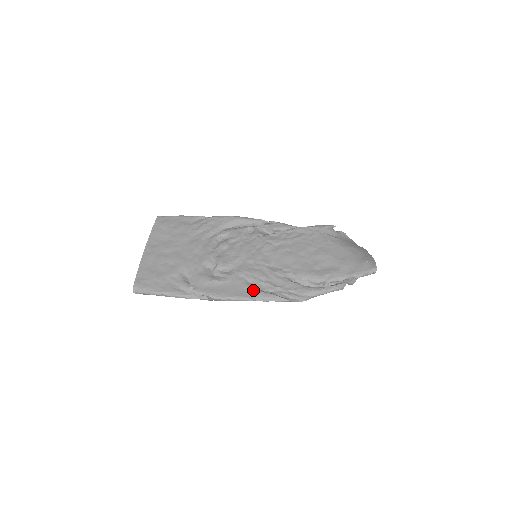
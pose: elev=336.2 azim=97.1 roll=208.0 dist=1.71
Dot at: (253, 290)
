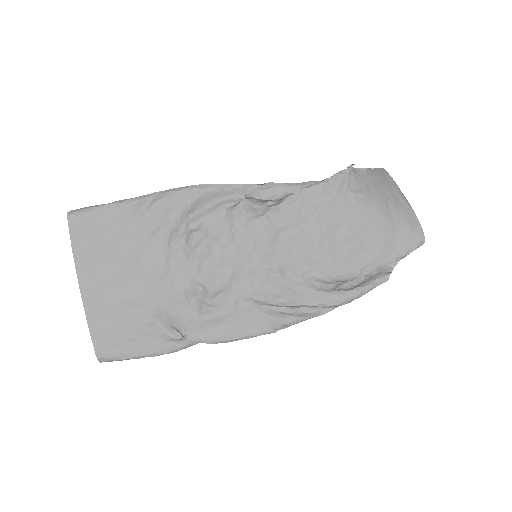
Dot at: (270, 318)
